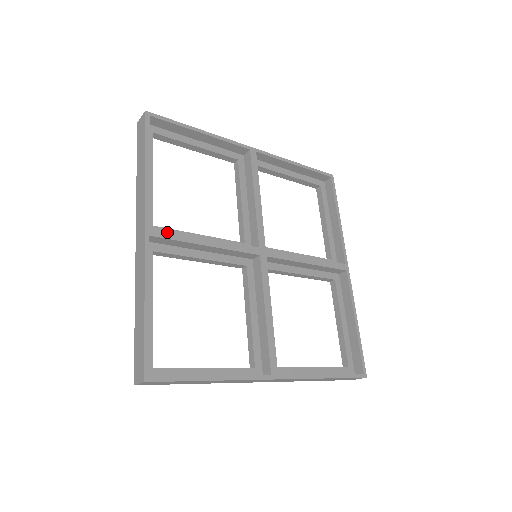
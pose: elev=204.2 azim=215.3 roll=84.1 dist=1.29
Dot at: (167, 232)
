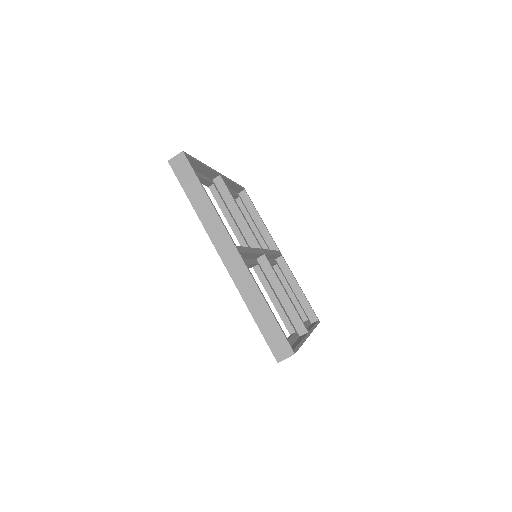
Dot at: (241, 248)
